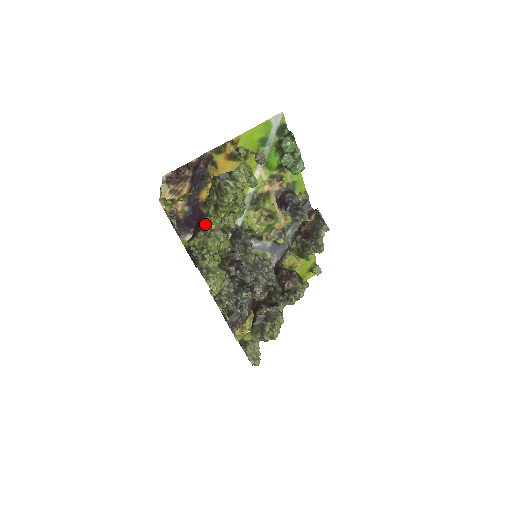
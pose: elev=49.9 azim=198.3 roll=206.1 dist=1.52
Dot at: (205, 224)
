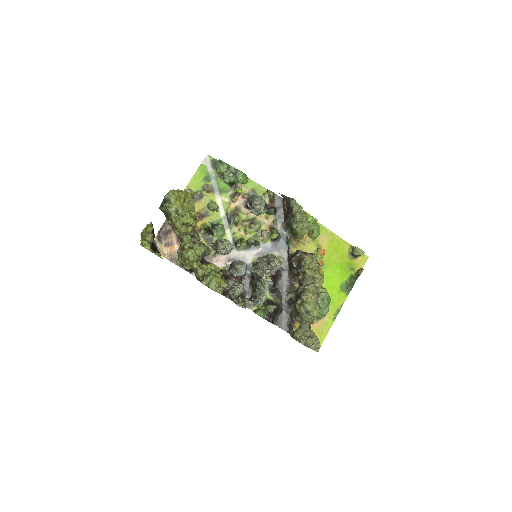
Dot at: (180, 245)
